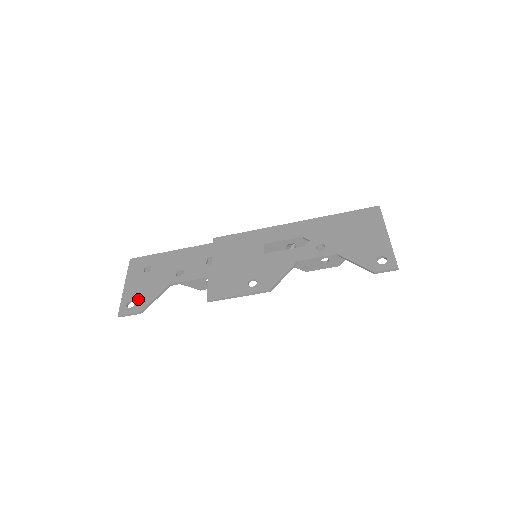
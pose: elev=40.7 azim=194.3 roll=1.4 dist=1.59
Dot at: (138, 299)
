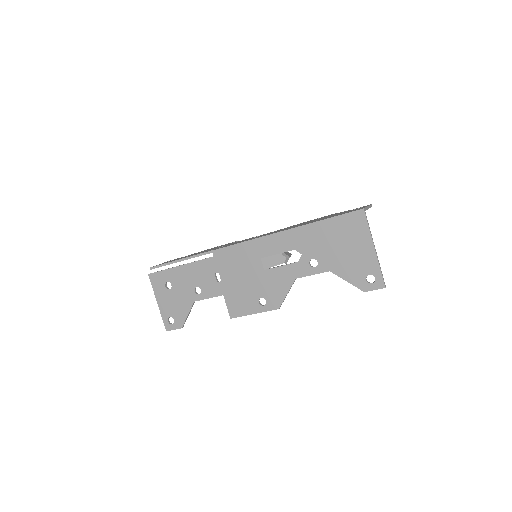
Dot at: (175, 316)
